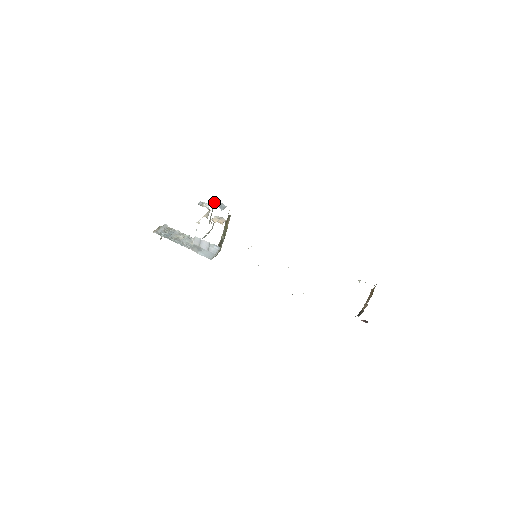
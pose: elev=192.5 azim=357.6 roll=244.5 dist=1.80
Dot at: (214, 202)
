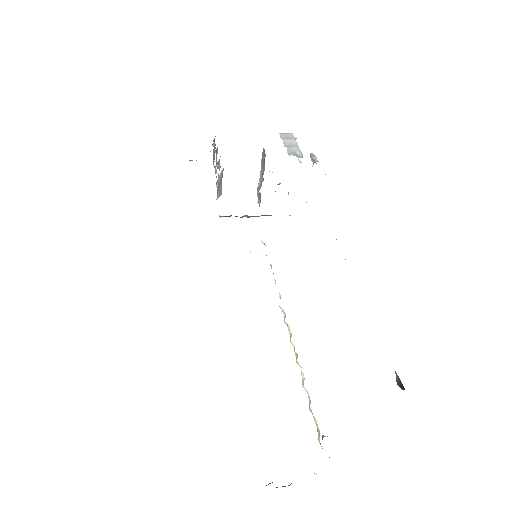
Dot at: occluded
